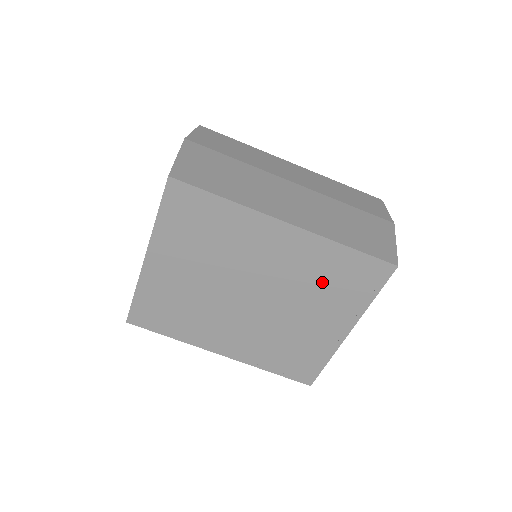
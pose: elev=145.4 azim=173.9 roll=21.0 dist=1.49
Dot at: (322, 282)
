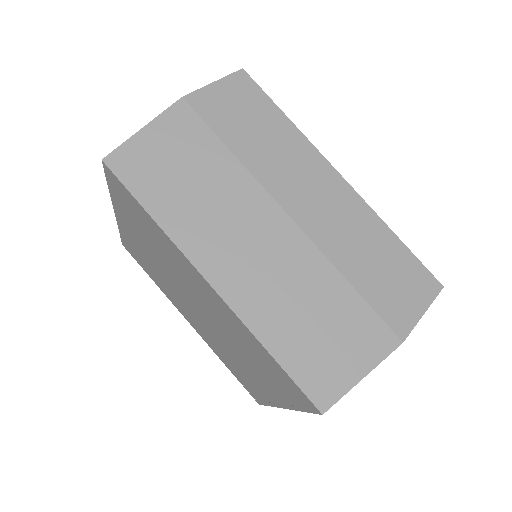
Dot at: (252, 354)
